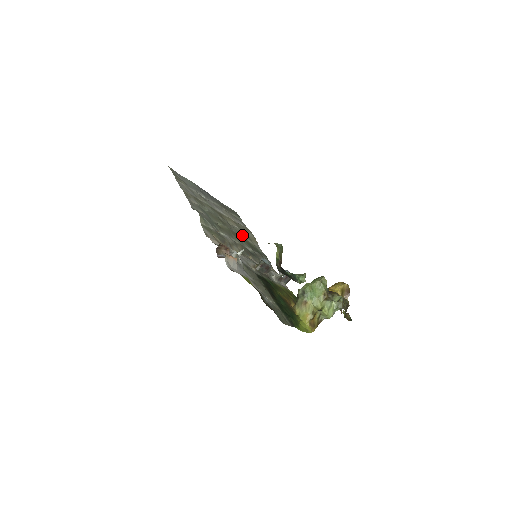
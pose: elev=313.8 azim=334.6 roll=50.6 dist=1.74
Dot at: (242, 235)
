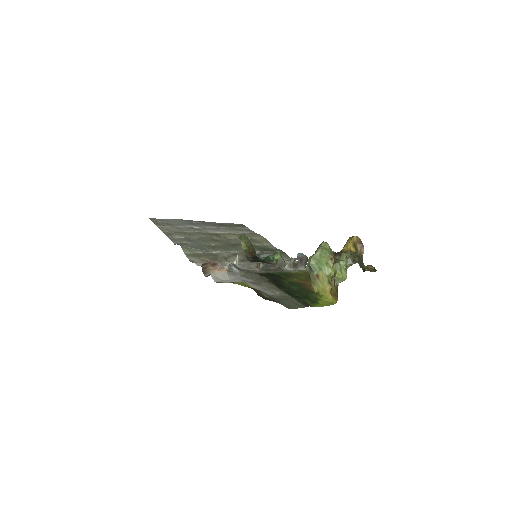
Dot at: occluded
